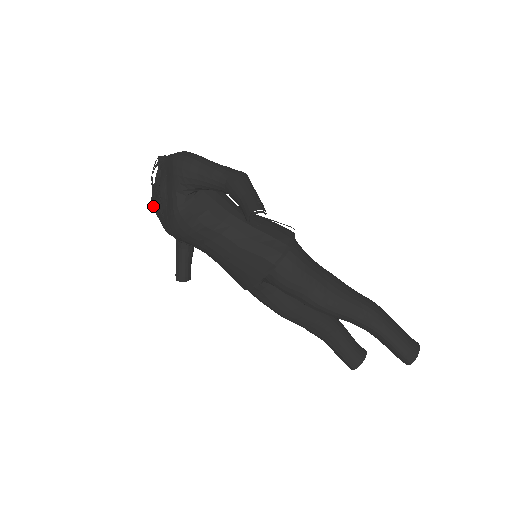
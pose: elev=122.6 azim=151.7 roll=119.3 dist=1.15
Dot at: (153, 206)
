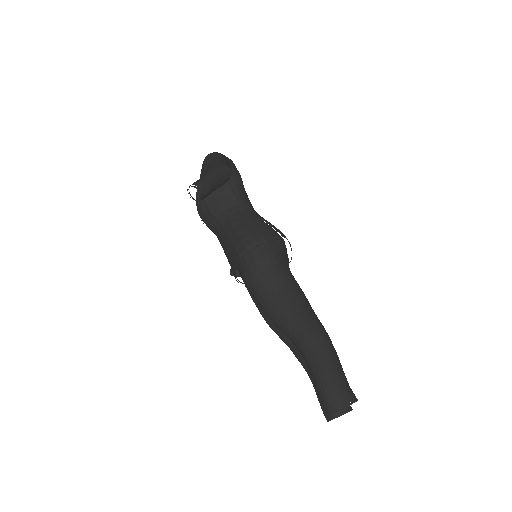
Dot at: occluded
